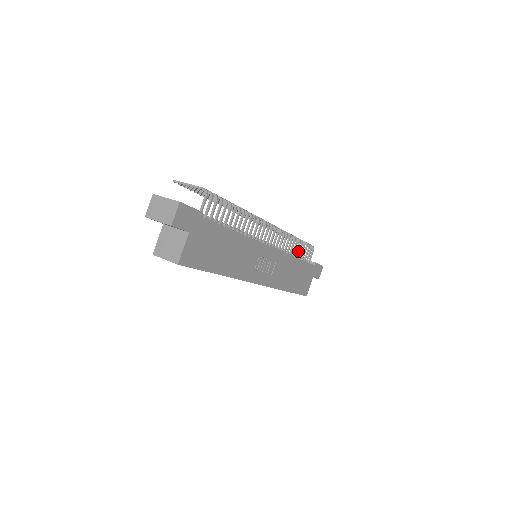
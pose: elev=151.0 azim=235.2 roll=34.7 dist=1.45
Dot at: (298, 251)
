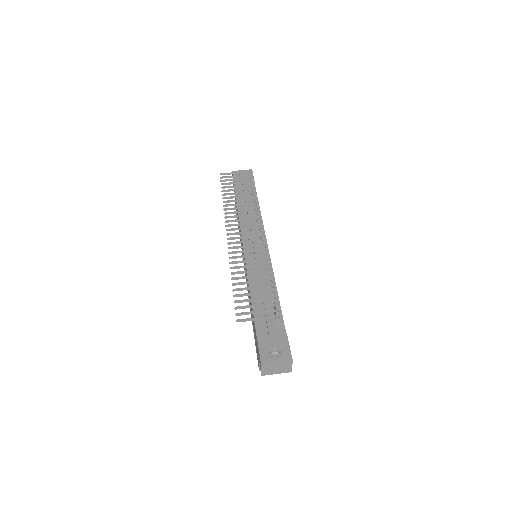
Dot at: occluded
